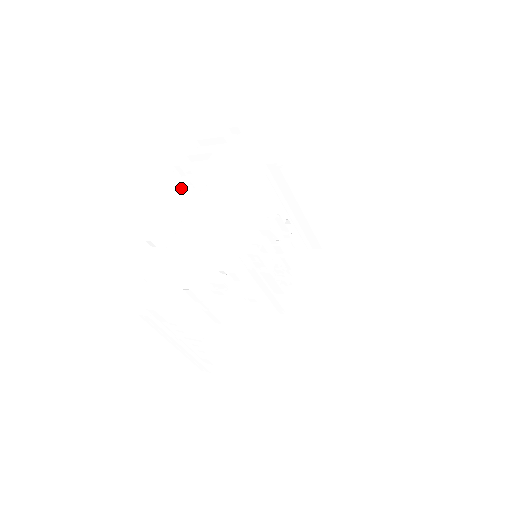
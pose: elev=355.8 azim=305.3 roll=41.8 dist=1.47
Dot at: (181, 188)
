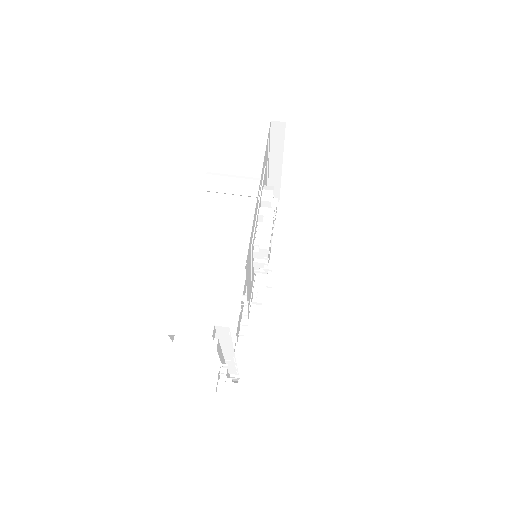
Dot at: (224, 378)
